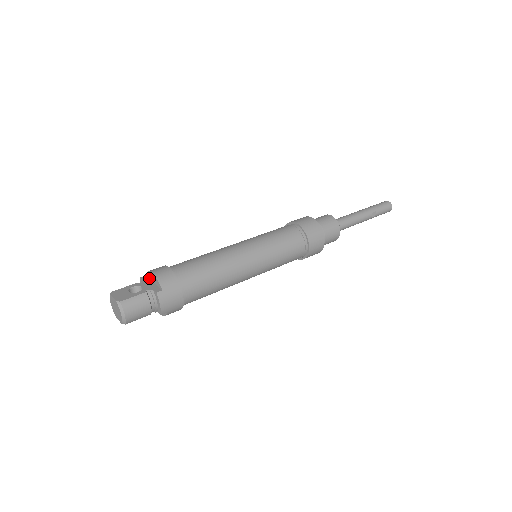
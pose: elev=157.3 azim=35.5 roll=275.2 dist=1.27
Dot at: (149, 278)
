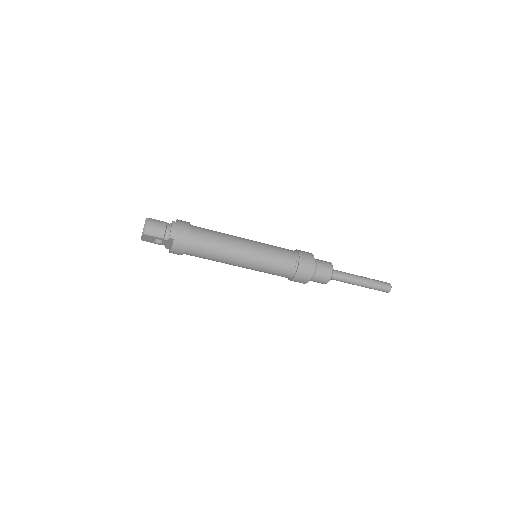
Dot at: occluded
